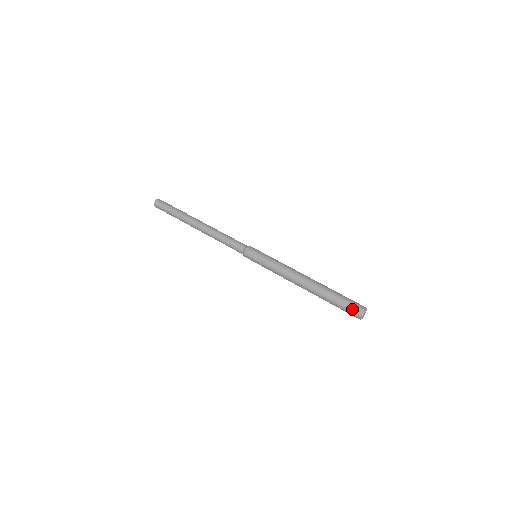
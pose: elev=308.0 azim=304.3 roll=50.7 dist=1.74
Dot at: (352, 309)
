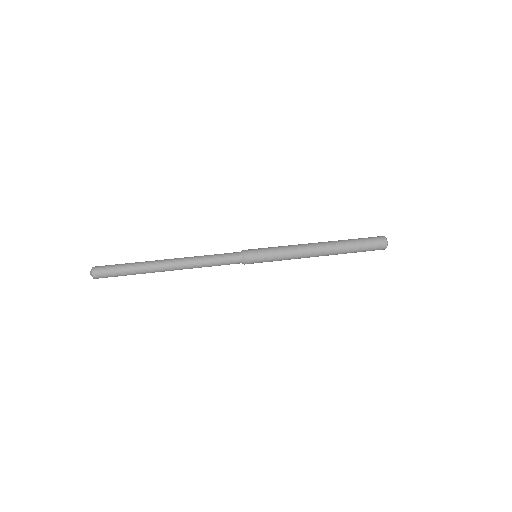
Dot at: (374, 238)
